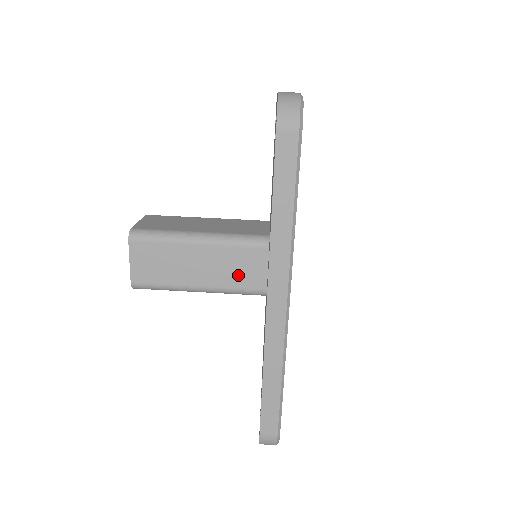
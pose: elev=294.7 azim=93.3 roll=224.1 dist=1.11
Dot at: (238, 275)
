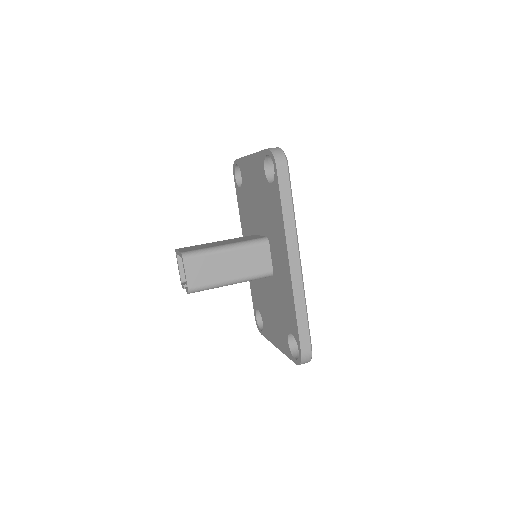
Dot at: (254, 265)
